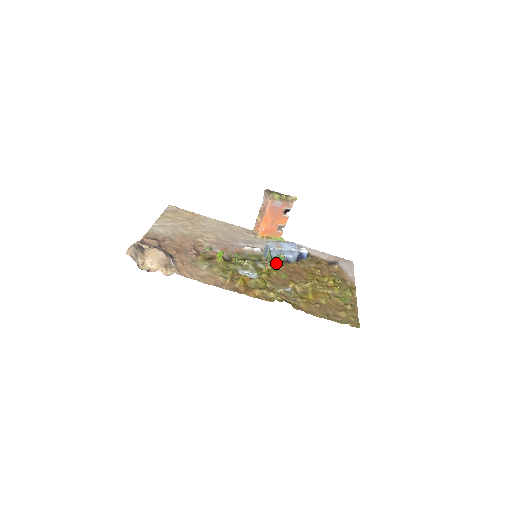
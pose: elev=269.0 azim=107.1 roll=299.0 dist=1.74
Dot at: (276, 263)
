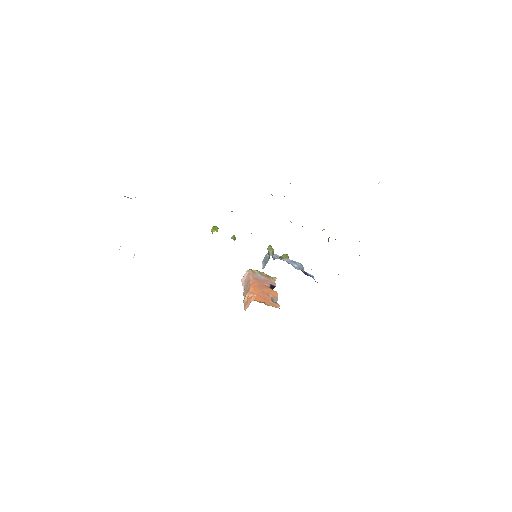
Dot at: (282, 257)
